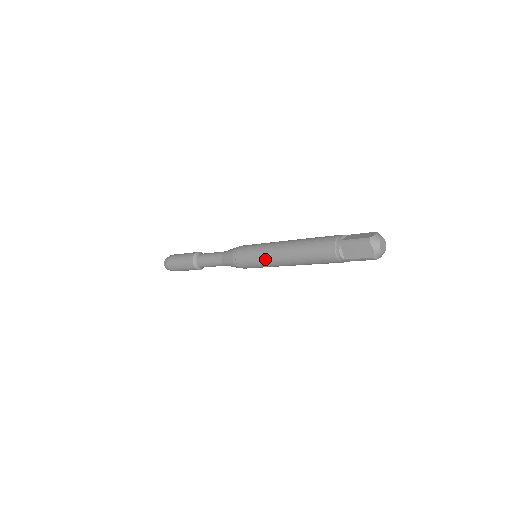
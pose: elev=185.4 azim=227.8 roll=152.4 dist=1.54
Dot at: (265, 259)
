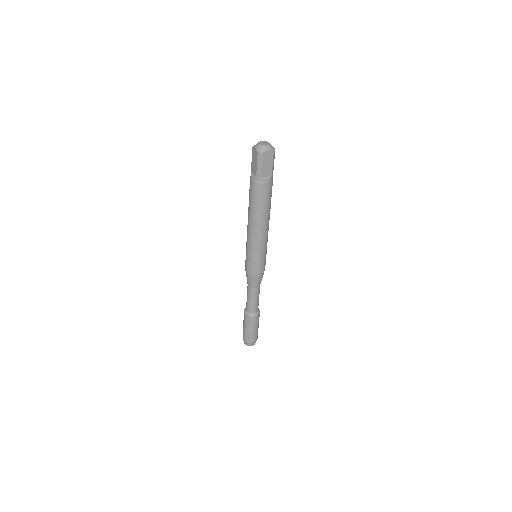
Dot at: (247, 242)
